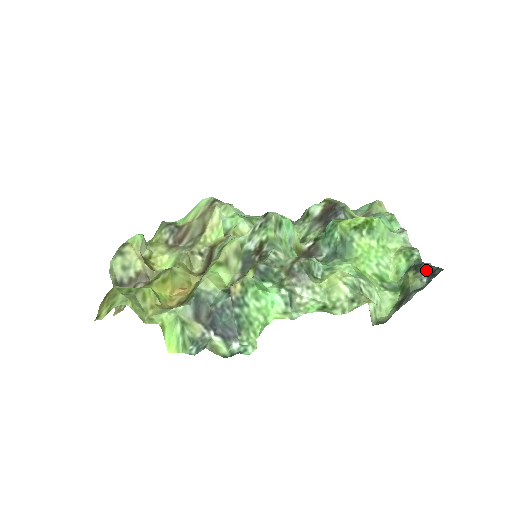
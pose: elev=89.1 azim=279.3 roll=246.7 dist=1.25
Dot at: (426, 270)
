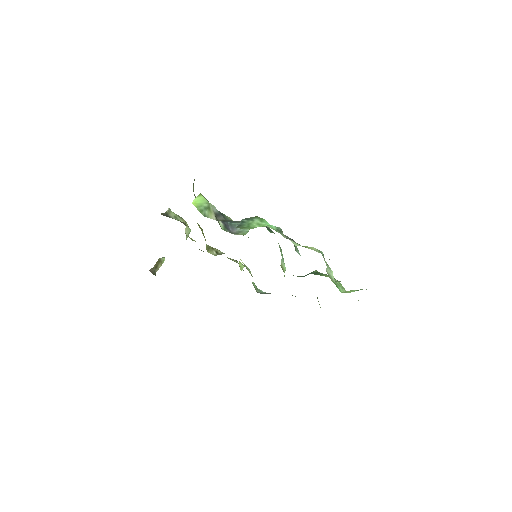
Dot at: occluded
